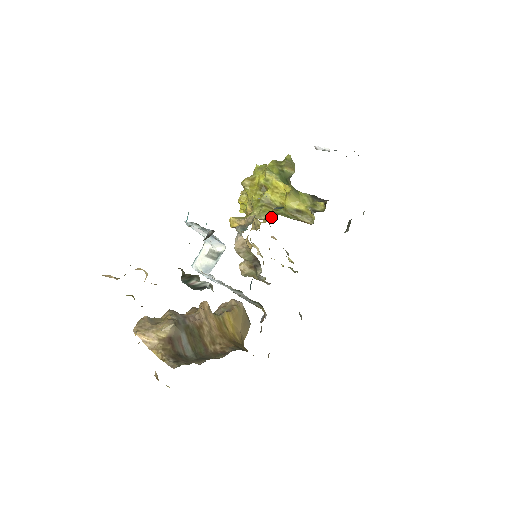
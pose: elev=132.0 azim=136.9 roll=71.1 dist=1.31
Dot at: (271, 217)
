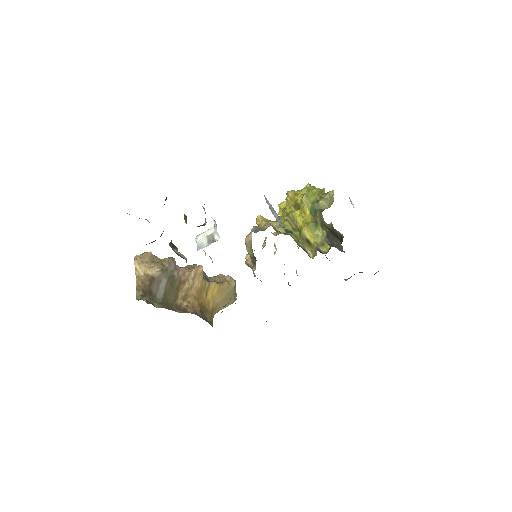
Dot at: occluded
